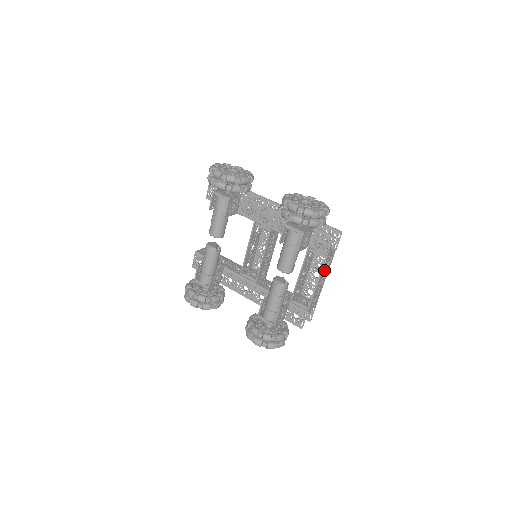
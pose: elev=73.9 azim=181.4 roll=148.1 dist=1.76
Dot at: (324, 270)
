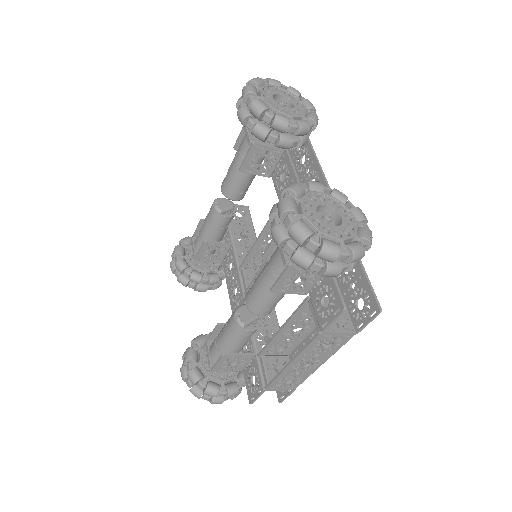
Dot at: (314, 350)
